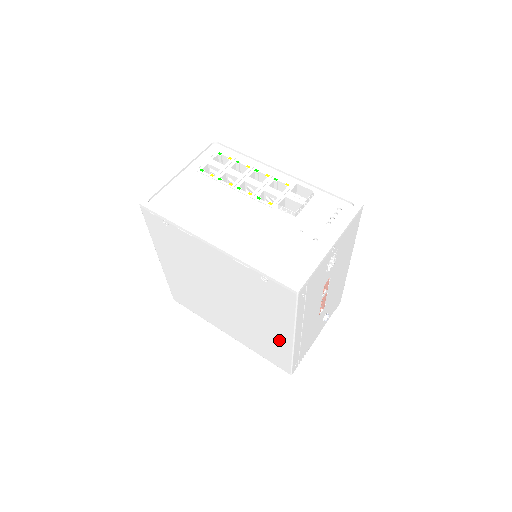
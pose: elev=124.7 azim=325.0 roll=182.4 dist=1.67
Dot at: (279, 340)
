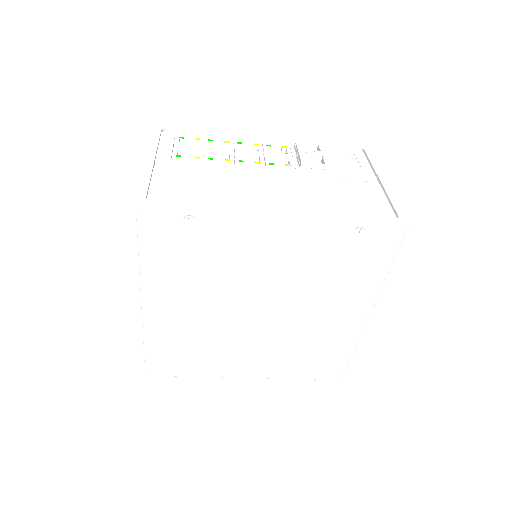
Dot at: (343, 329)
